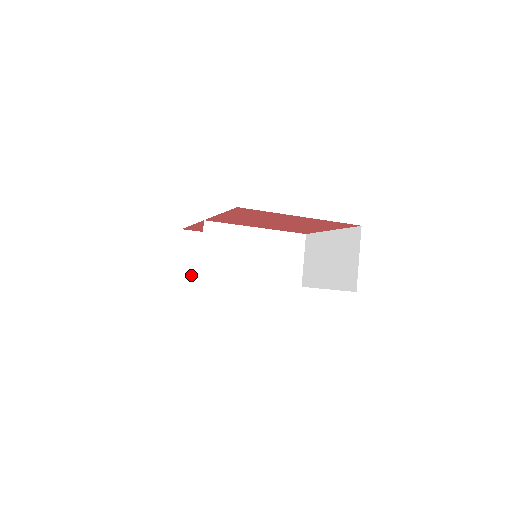
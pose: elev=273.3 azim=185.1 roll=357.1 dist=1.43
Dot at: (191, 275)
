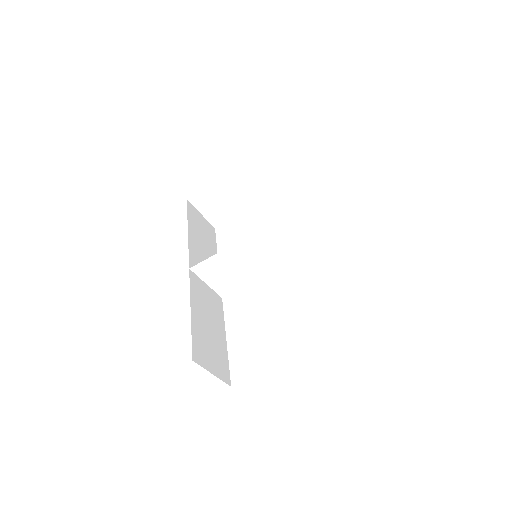
Dot at: (226, 221)
